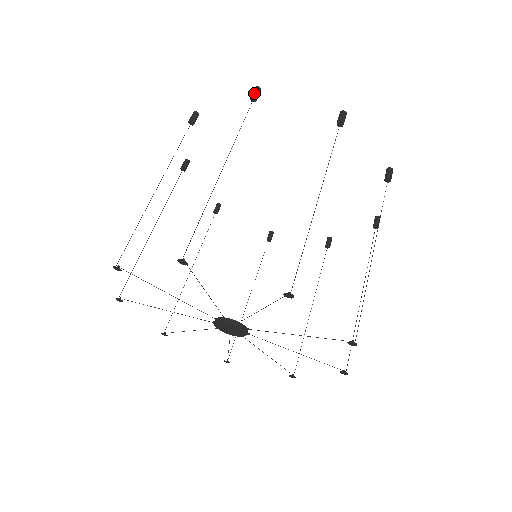
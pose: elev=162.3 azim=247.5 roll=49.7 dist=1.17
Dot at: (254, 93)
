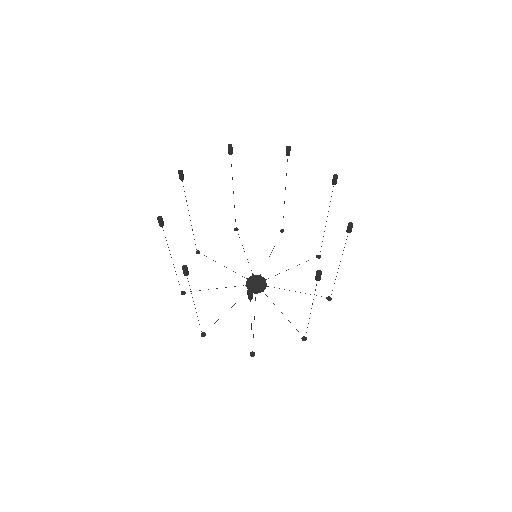
Dot at: (250, 298)
